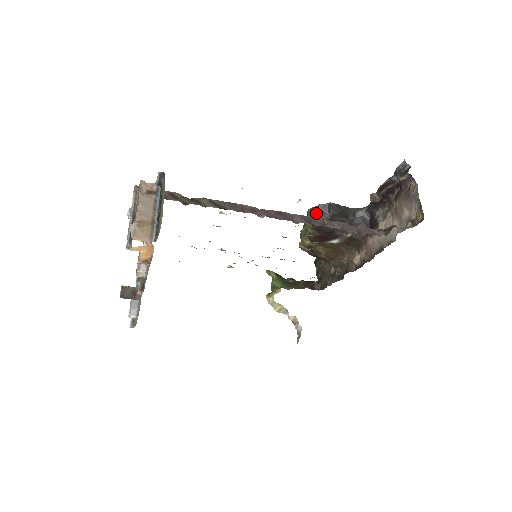
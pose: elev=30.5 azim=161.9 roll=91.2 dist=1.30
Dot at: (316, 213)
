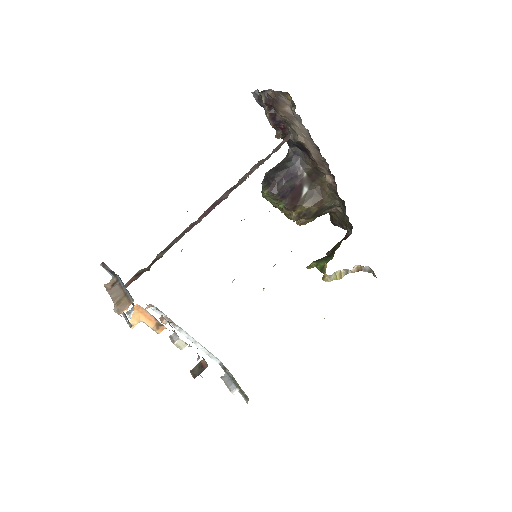
Dot at: (265, 190)
